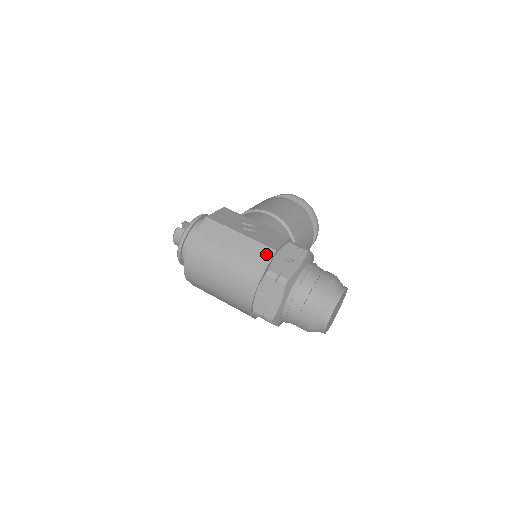
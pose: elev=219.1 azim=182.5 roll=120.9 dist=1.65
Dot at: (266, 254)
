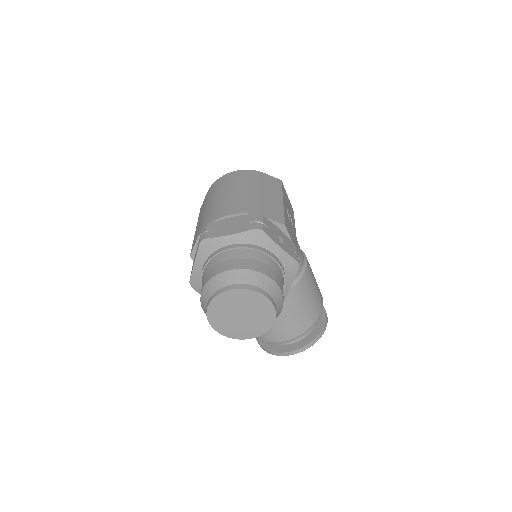
Dot at: (276, 217)
